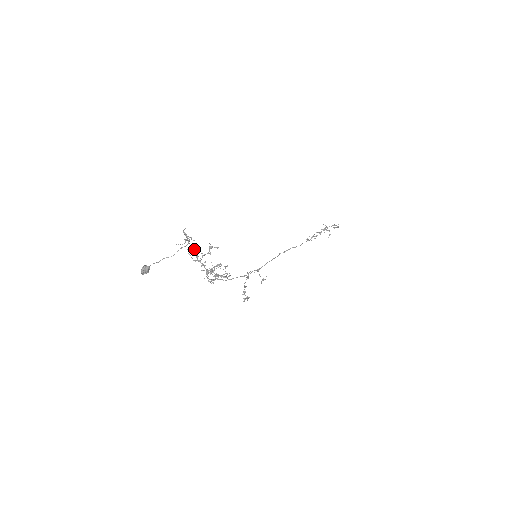
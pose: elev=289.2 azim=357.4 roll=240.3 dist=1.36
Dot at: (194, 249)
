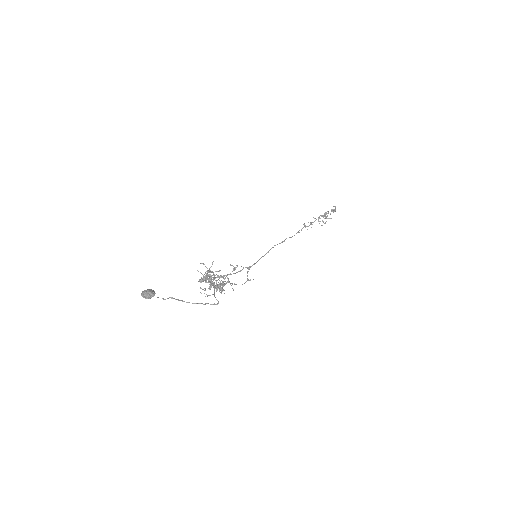
Dot at: (210, 272)
